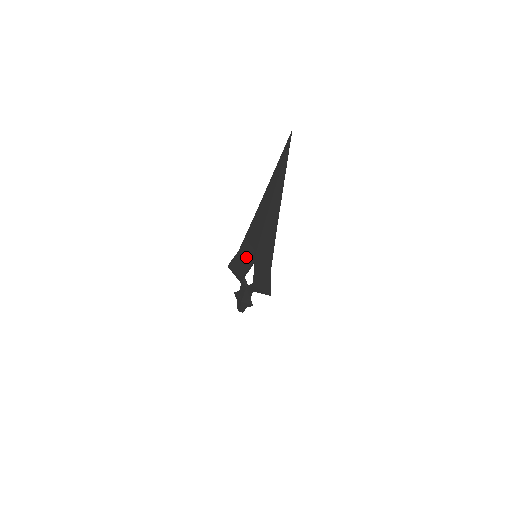
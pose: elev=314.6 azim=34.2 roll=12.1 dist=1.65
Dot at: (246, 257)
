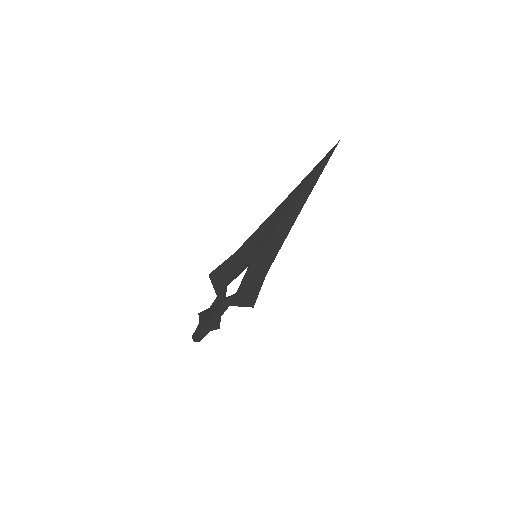
Dot at: (243, 258)
